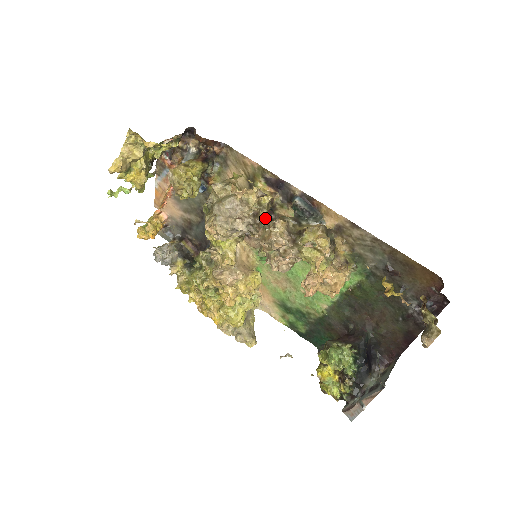
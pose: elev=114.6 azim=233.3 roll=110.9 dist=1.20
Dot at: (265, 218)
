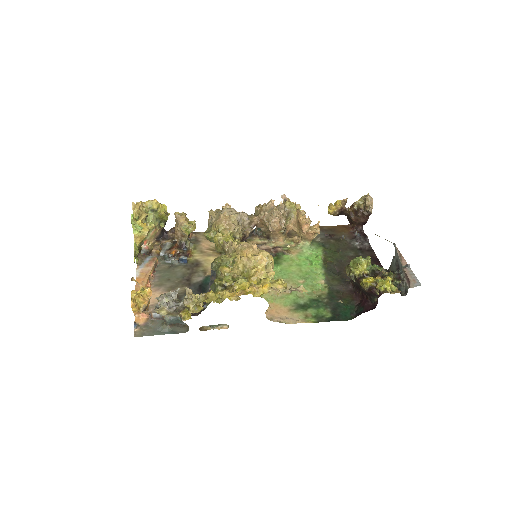
Dot at: occluded
